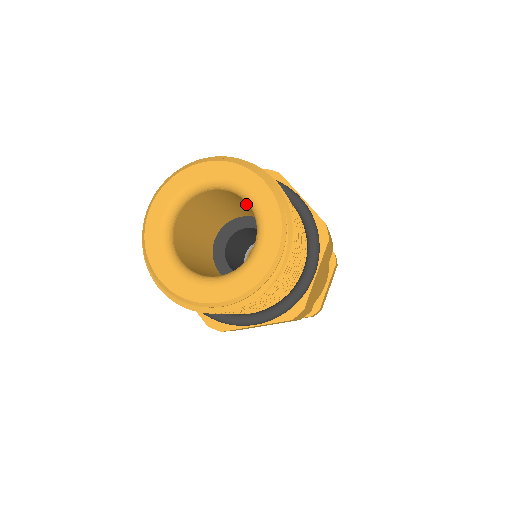
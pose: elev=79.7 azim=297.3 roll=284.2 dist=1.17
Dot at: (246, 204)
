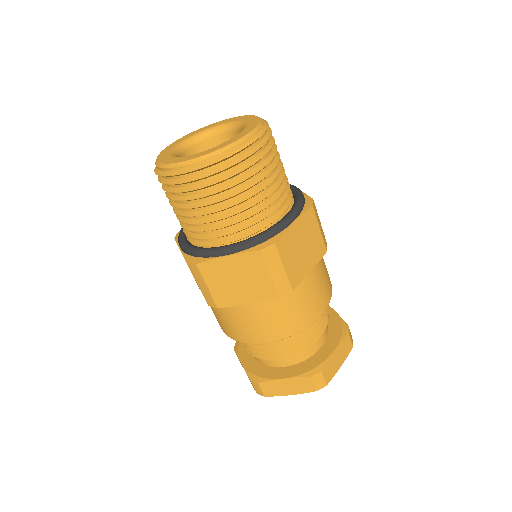
Dot at: occluded
